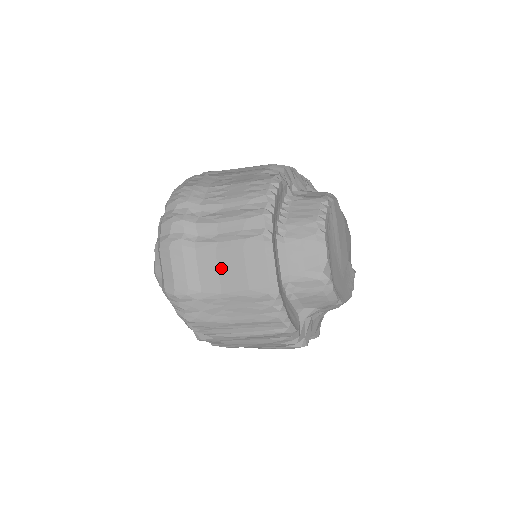
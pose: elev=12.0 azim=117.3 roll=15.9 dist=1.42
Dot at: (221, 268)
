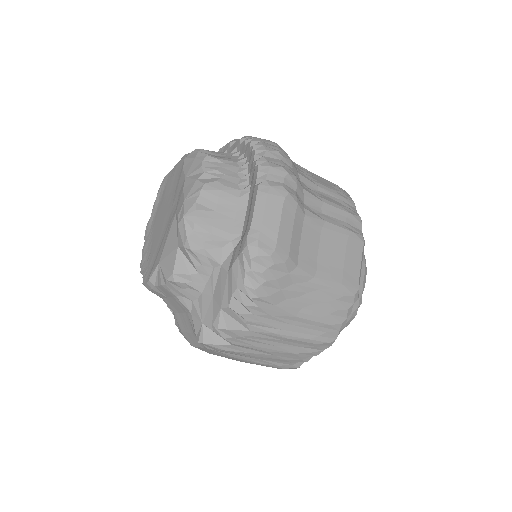
Dot at: (322, 249)
